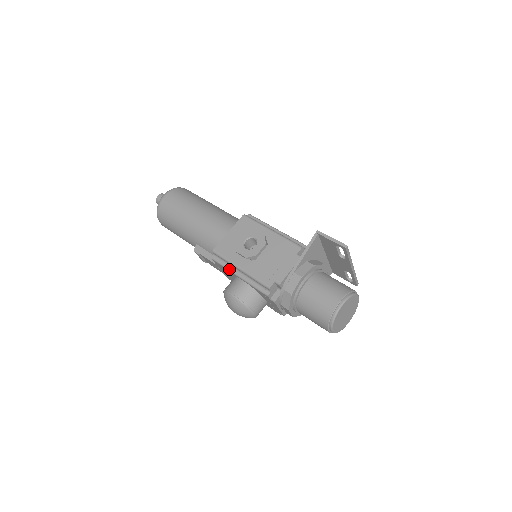
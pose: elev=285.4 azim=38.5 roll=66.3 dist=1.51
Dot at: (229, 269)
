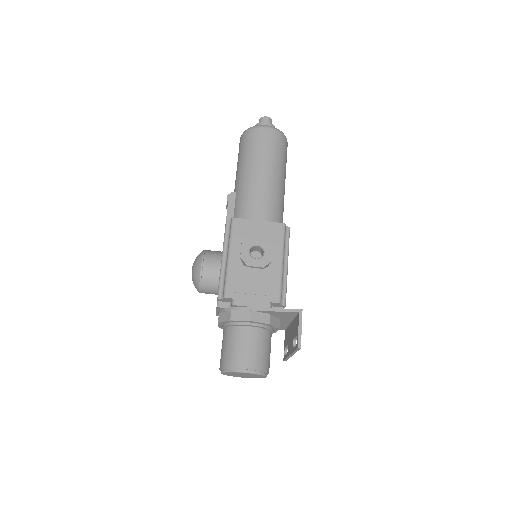
Dot at: (224, 245)
